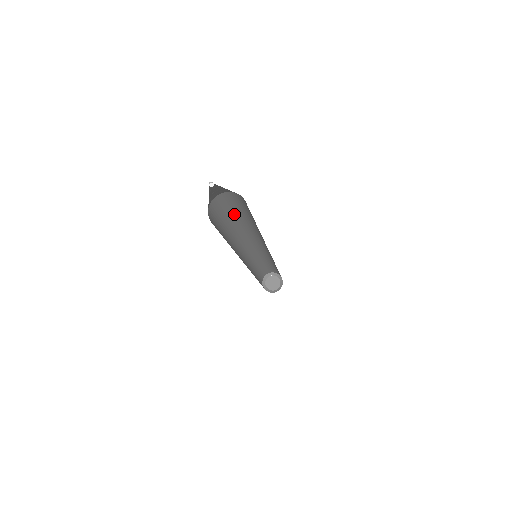
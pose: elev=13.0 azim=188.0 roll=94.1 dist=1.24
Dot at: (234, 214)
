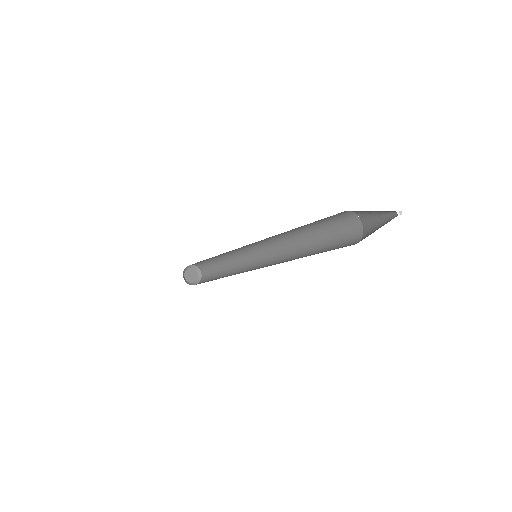
Dot at: occluded
